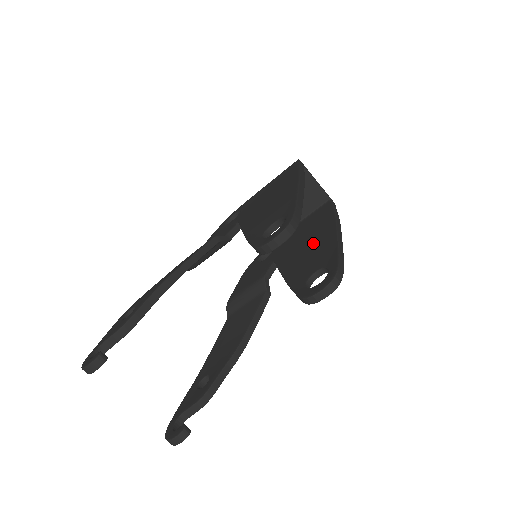
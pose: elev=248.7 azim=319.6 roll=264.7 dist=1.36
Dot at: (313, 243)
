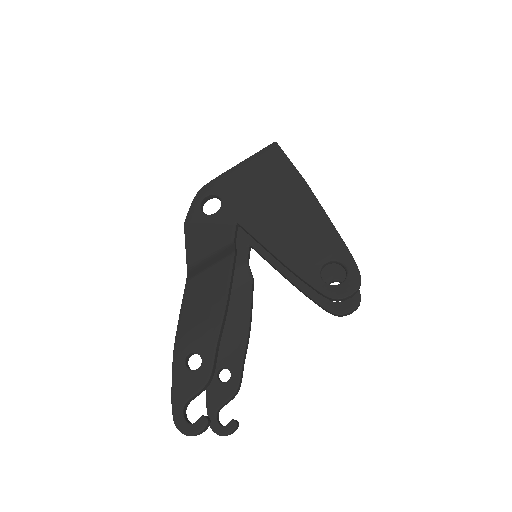
Dot at: occluded
